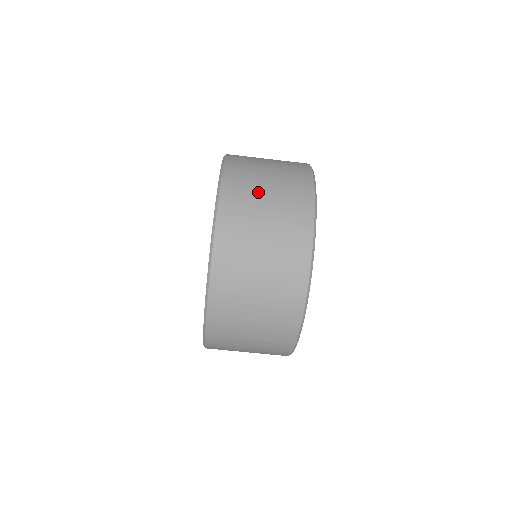
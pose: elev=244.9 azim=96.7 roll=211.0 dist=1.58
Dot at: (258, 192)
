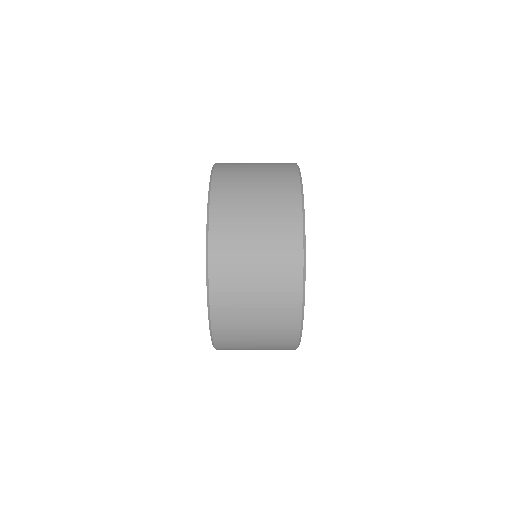
Dot at: (246, 291)
